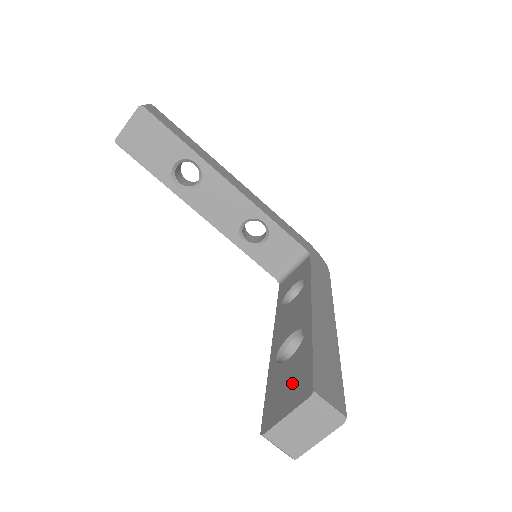
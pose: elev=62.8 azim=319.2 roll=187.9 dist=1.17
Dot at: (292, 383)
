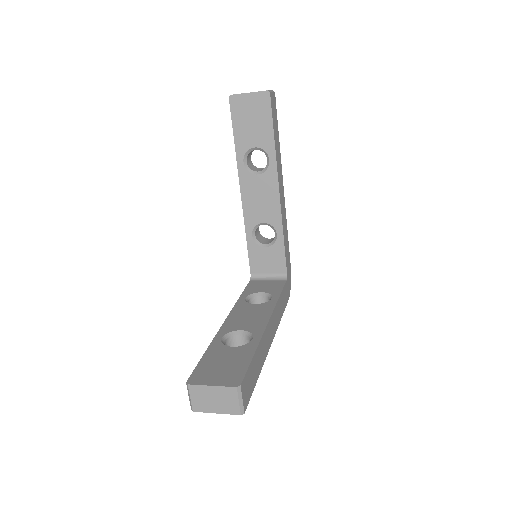
Dot at: (227, 367)
